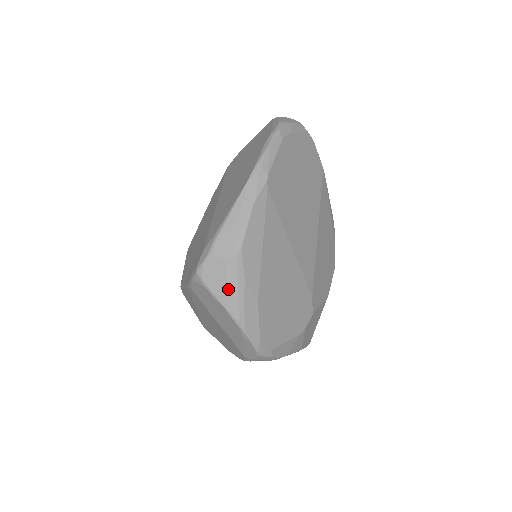
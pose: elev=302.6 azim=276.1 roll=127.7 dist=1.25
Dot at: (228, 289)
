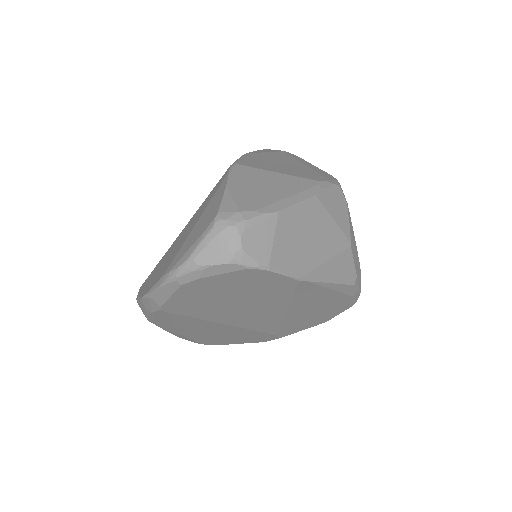
Dot at: occluded
